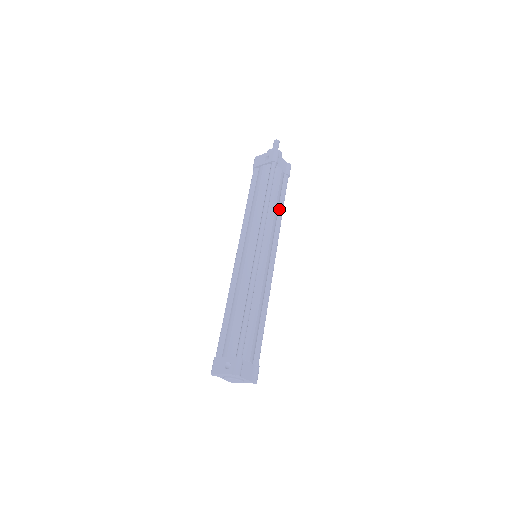
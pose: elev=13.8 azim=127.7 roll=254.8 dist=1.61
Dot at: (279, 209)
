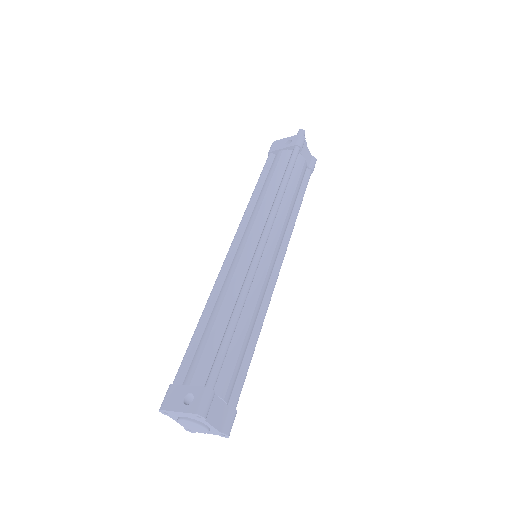
Dot at: (295, 205)
